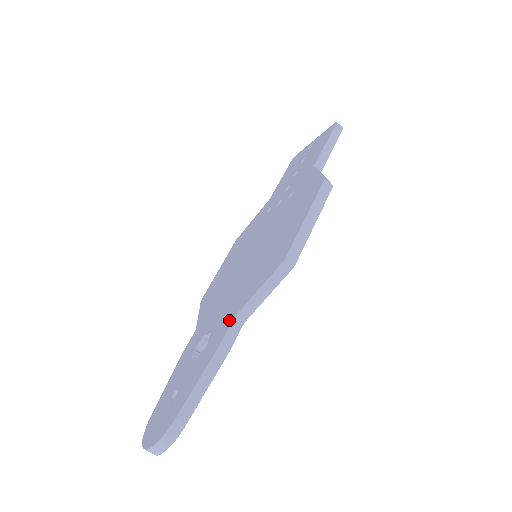
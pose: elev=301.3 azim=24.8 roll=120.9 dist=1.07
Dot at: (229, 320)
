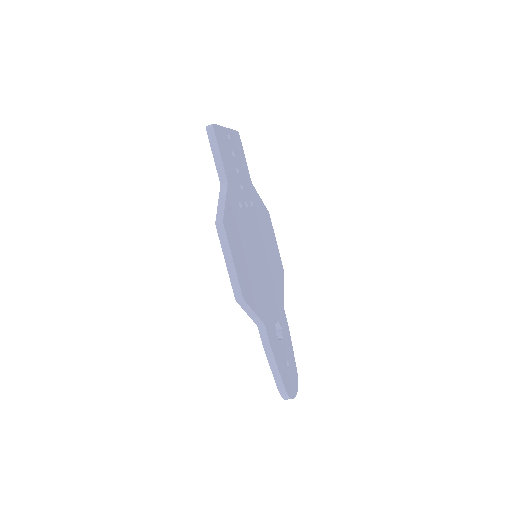
Dot at: occluded
